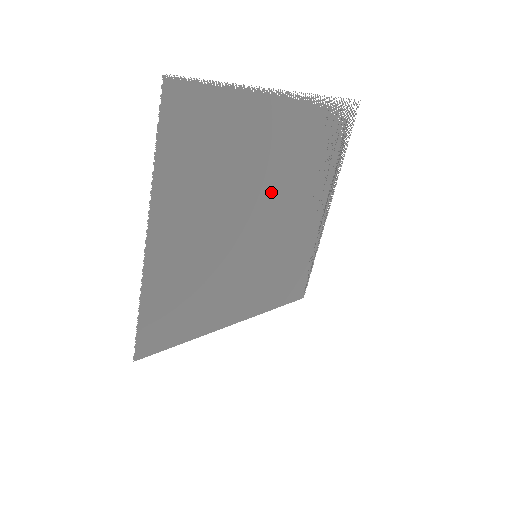
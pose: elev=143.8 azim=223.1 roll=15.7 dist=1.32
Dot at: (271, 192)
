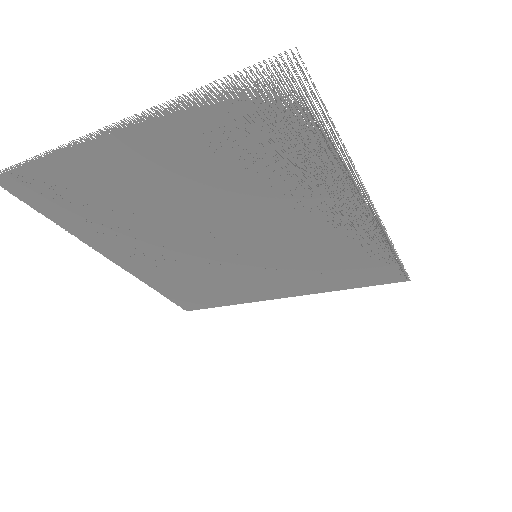
Dot at: (213, 209)
